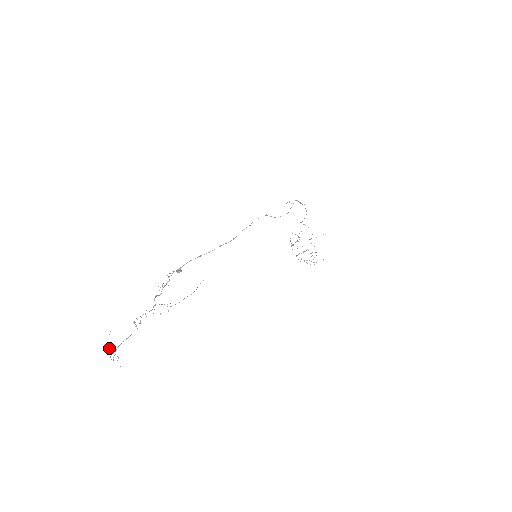
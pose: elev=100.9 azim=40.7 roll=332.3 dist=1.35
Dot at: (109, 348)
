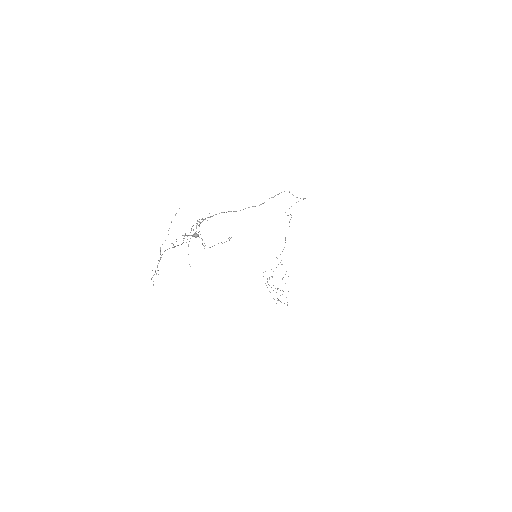
Dot at: occluded
